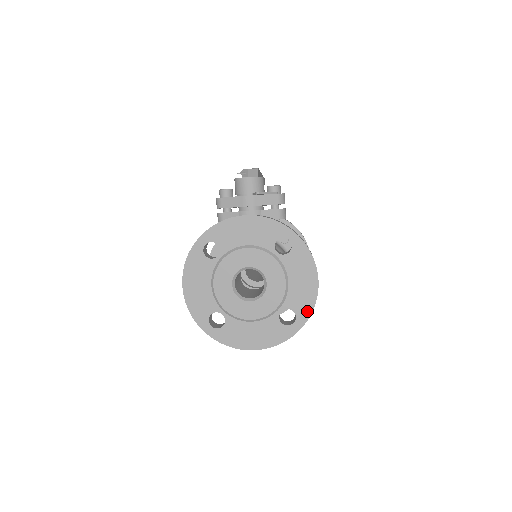
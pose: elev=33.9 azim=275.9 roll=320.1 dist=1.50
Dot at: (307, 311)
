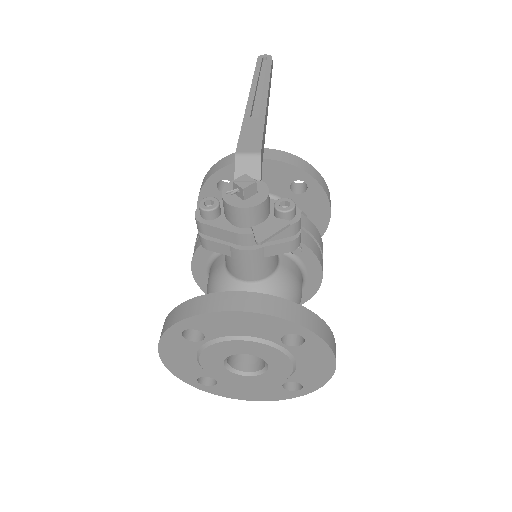
Dot at: (317, 385)
